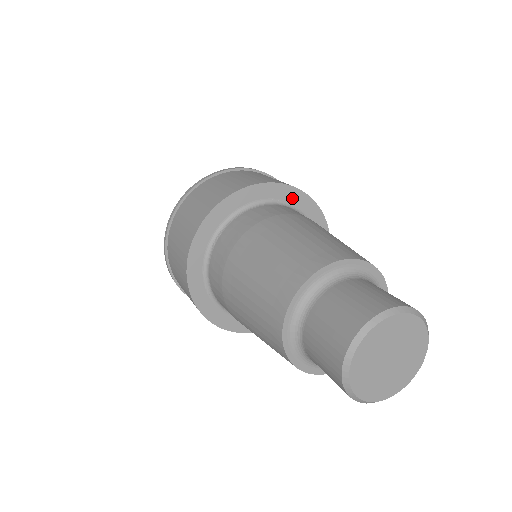
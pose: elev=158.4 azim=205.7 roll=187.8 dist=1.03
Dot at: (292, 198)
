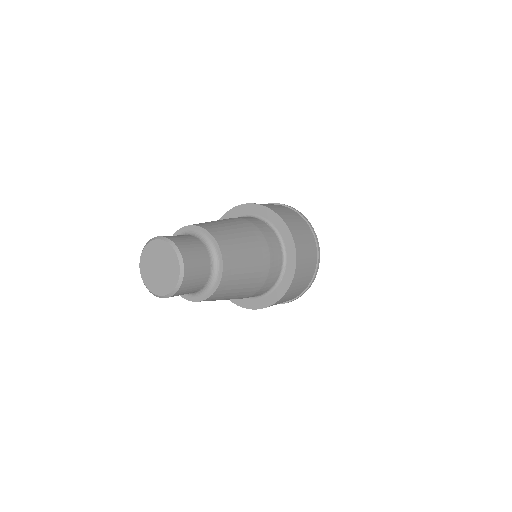
Dot at: (249, 211)
